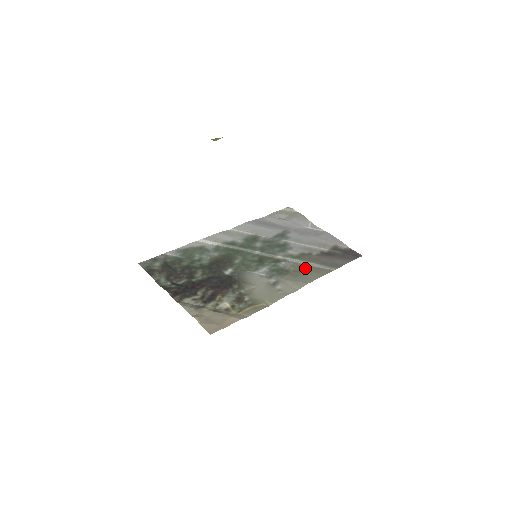
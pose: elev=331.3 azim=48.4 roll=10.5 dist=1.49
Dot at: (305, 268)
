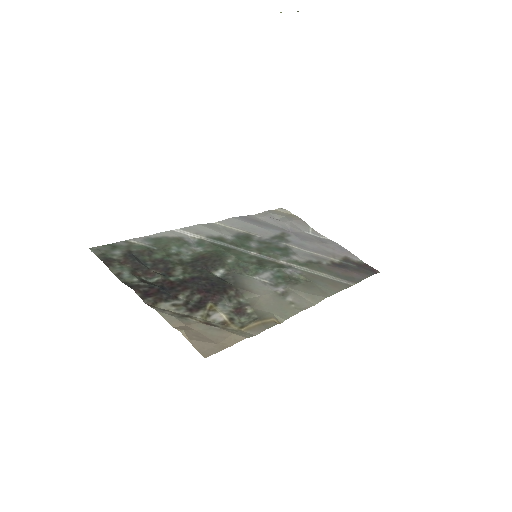
Dot at: (318, 279)
